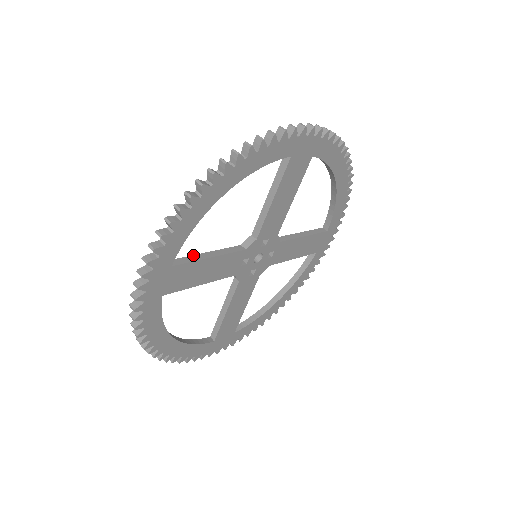
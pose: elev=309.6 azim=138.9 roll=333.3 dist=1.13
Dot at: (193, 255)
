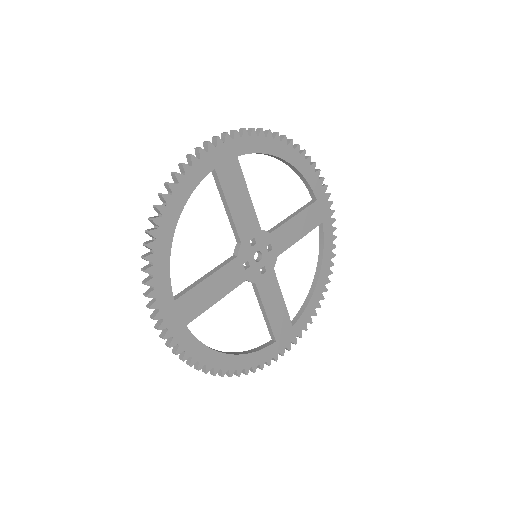
Dot at: occluded
